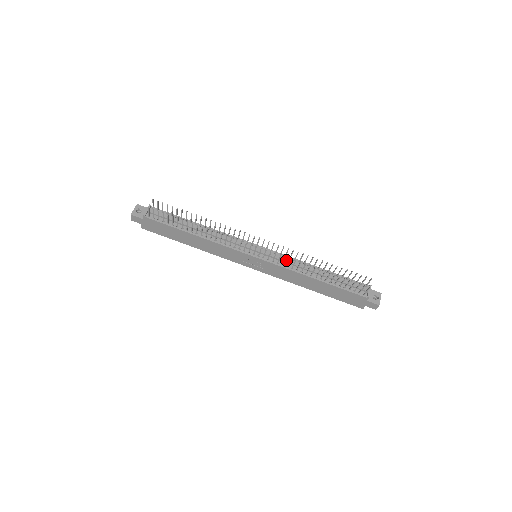
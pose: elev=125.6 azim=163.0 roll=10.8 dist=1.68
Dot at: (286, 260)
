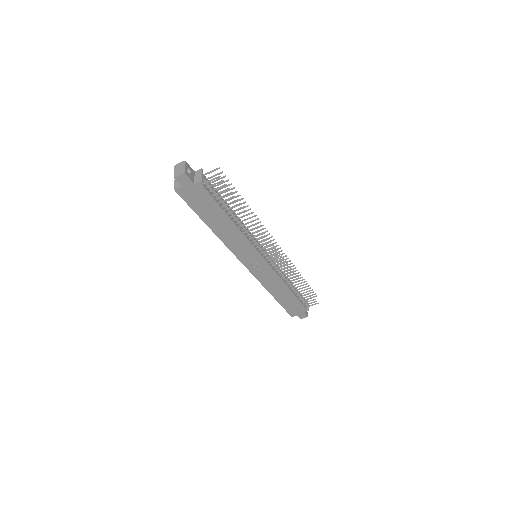
Dot at: occluded
